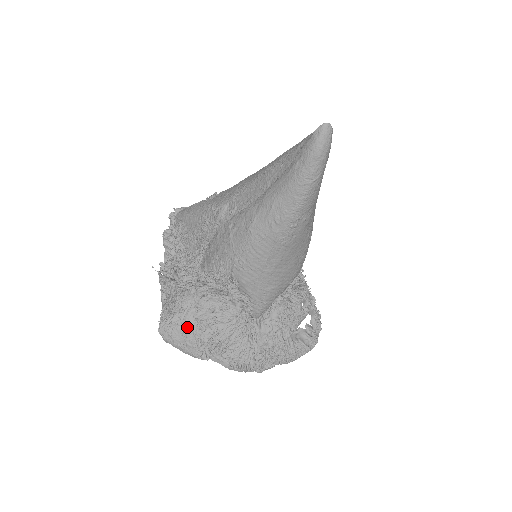
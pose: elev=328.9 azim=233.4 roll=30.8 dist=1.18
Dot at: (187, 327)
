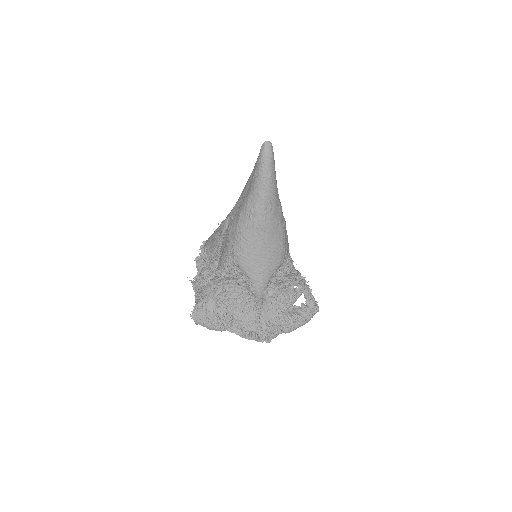
Dot at: (209, 307)
